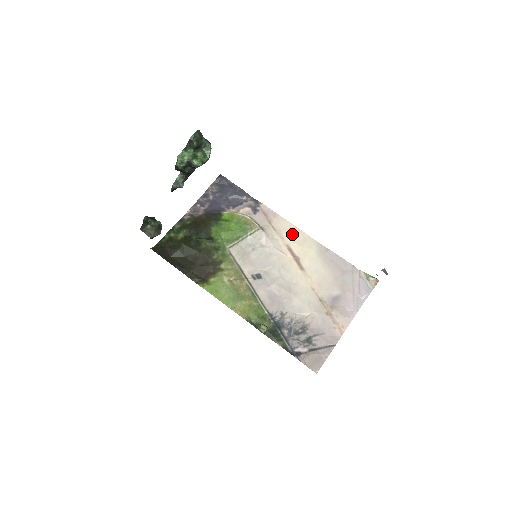
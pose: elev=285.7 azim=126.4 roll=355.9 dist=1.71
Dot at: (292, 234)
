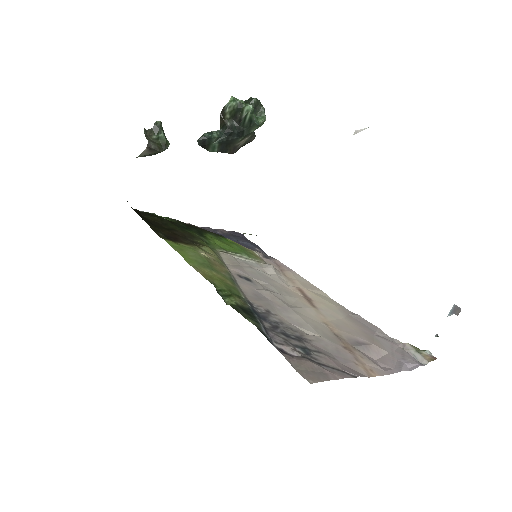
Dot at: (308, 286)
